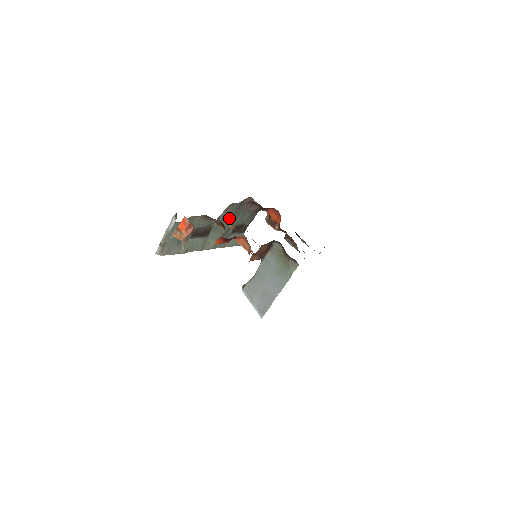
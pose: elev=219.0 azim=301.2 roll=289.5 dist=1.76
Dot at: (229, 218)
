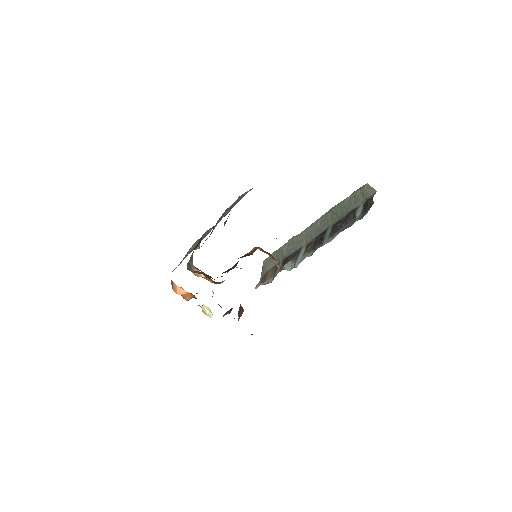
Dot at: (201, 246)
